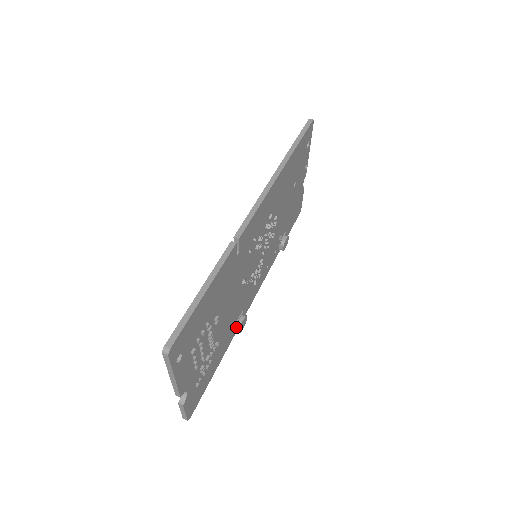
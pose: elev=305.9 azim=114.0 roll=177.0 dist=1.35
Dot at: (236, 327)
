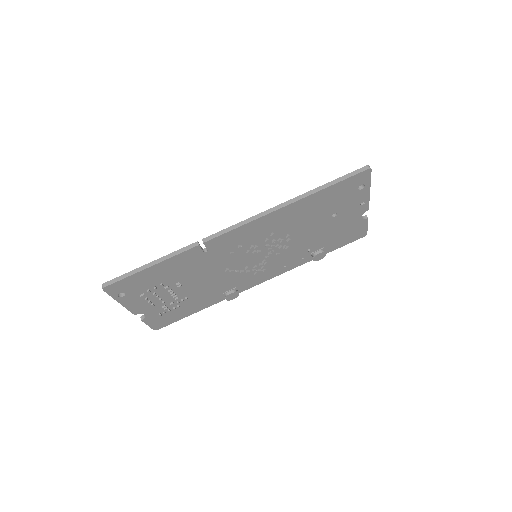
Dot at: (225, 295)
